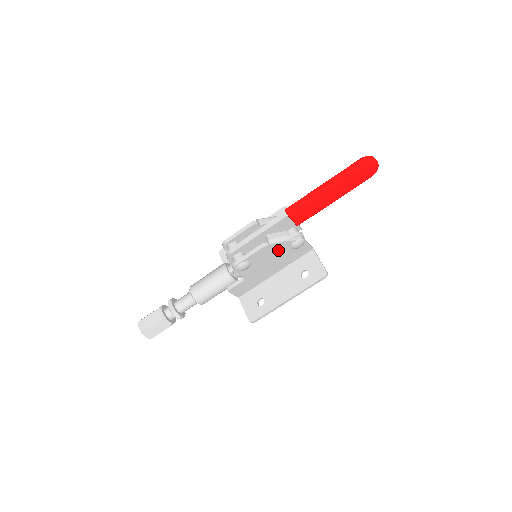
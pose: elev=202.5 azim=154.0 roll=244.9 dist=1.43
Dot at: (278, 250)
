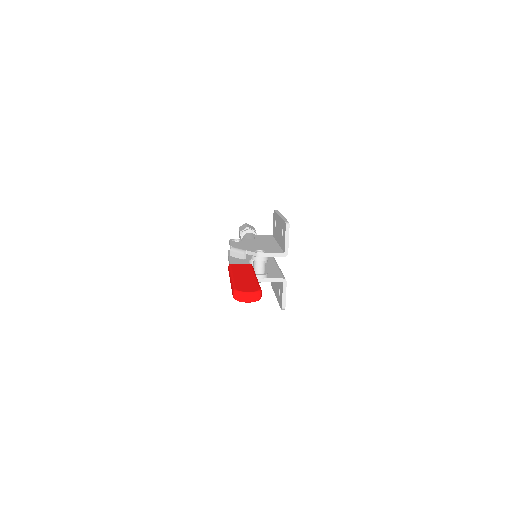
Dot at: occluded
